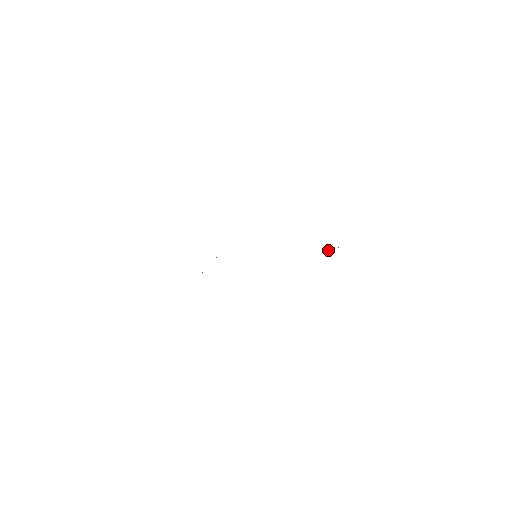
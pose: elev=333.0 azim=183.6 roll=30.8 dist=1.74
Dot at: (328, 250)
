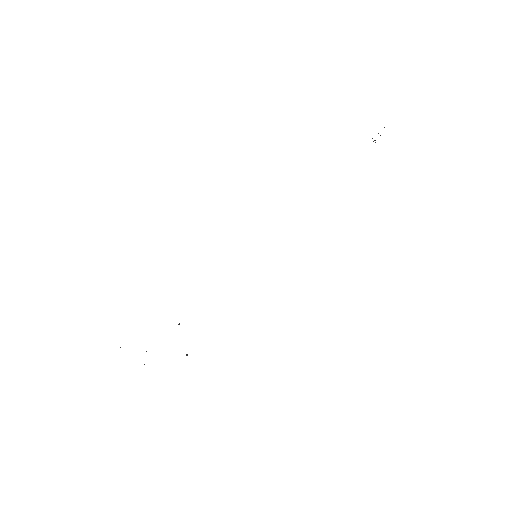
Dot at: occluded
